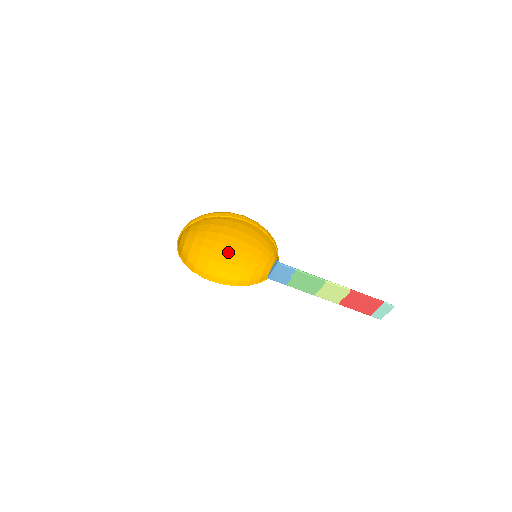
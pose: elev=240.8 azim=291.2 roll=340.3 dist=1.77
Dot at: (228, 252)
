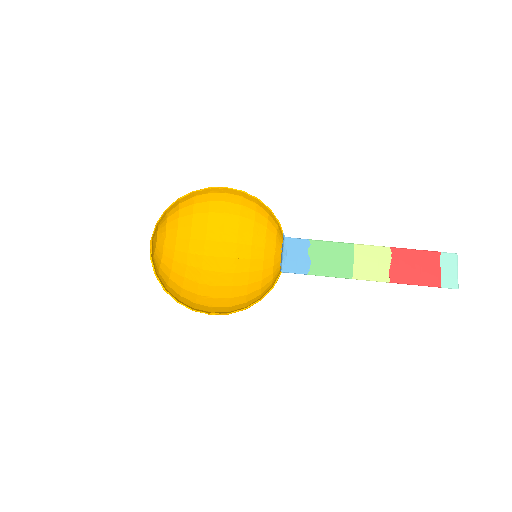
Dot at: (220, 282)
